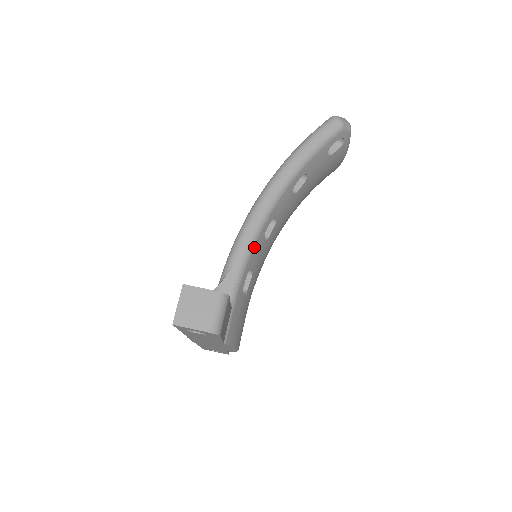
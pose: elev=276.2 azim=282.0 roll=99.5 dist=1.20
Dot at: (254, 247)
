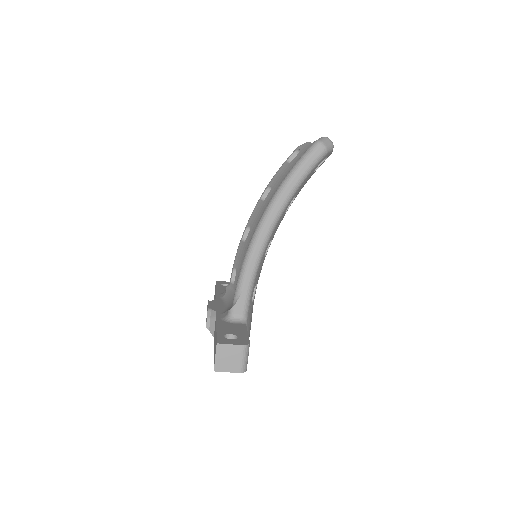
Dot at: (258, 270)
